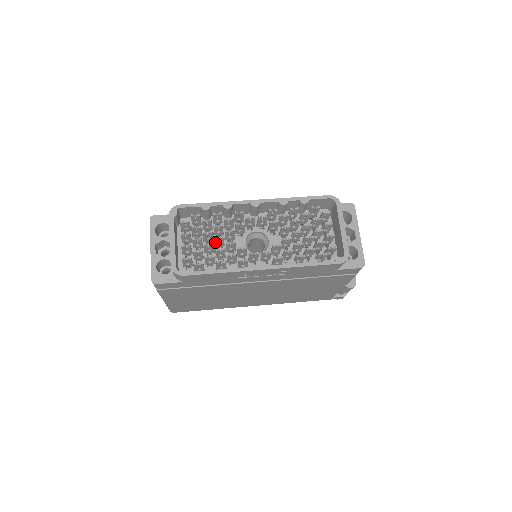
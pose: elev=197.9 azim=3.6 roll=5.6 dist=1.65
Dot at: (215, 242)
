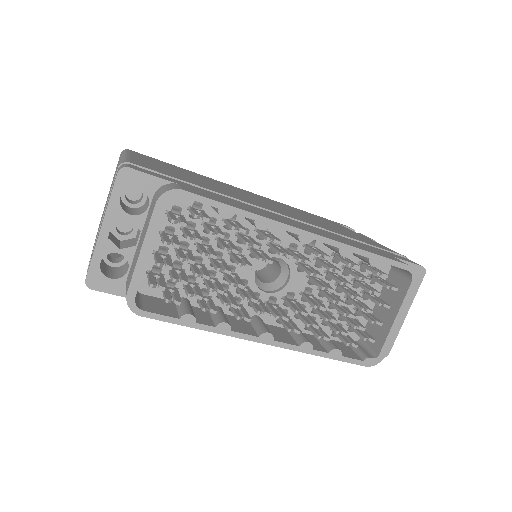
Dot at: (213, 264)
